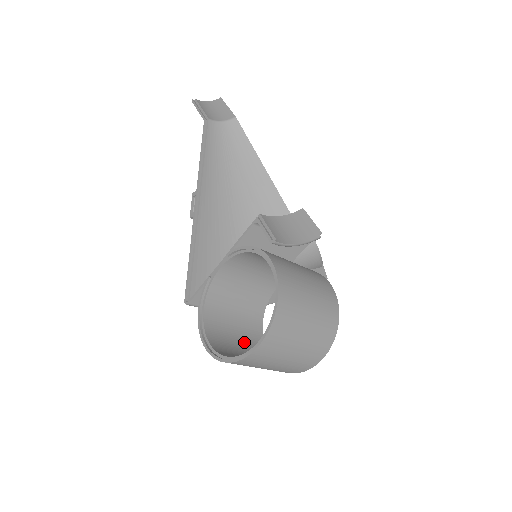
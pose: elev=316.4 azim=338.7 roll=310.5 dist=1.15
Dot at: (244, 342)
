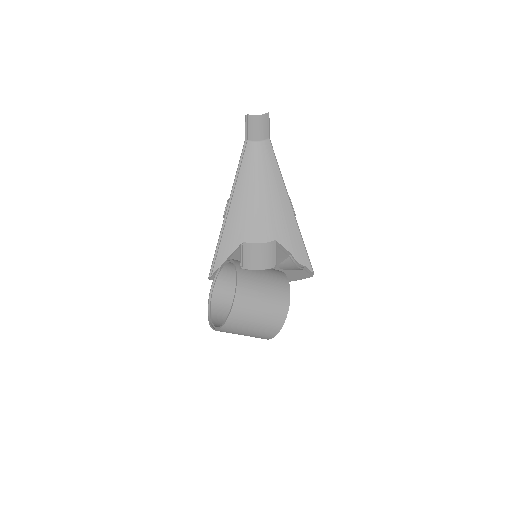
Dot at: occluded
